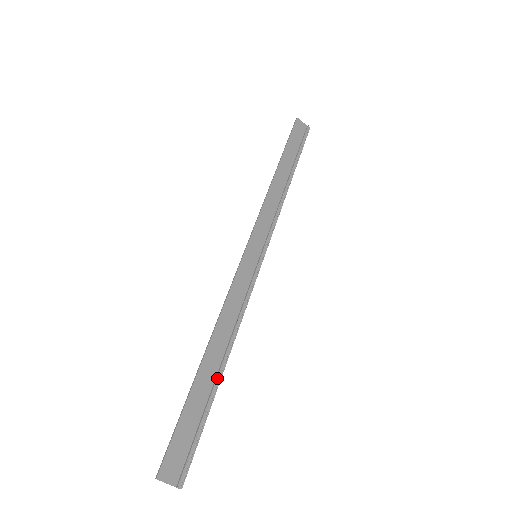
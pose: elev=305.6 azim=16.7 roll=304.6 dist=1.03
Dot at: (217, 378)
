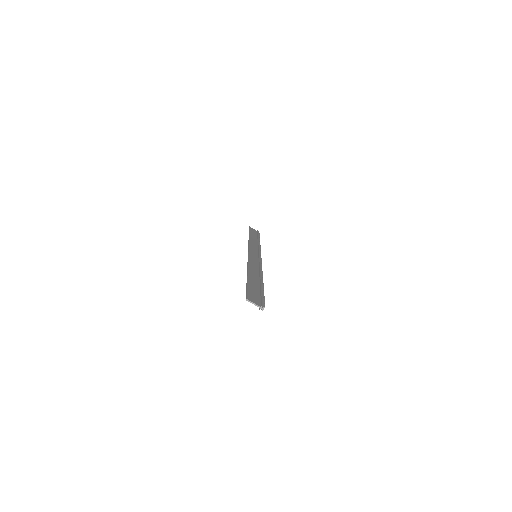
Dot at: (261, 282)
